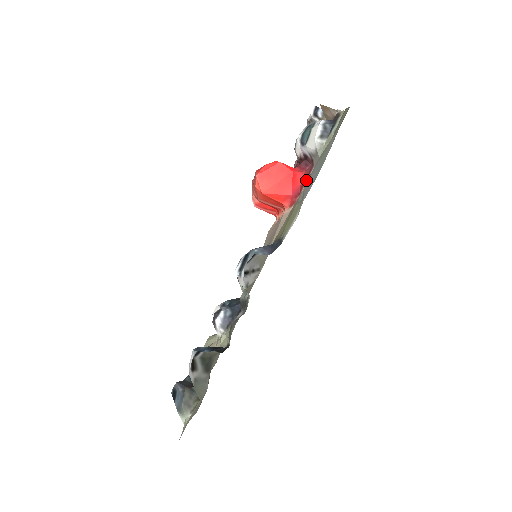
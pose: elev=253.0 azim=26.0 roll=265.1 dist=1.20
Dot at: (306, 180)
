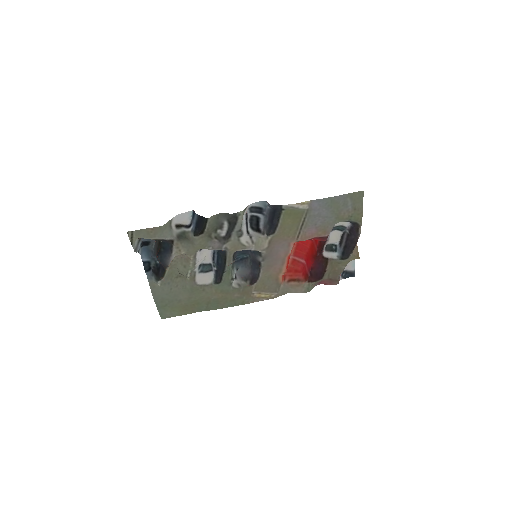
Dot at: (317, 237)
